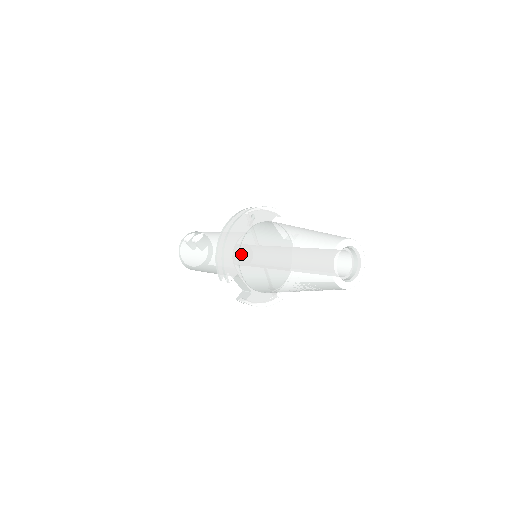
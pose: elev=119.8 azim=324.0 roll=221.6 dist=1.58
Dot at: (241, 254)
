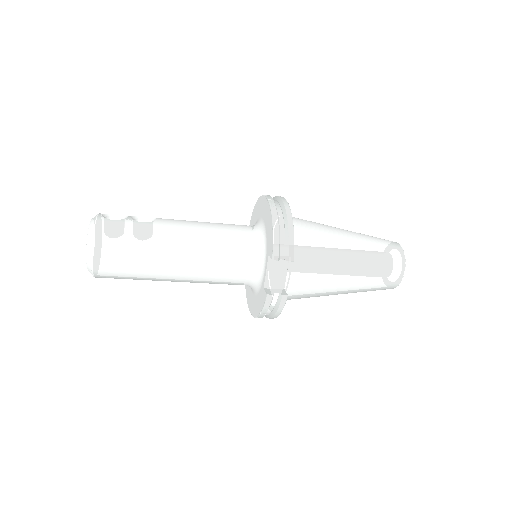
Dot at: (296, 234)
